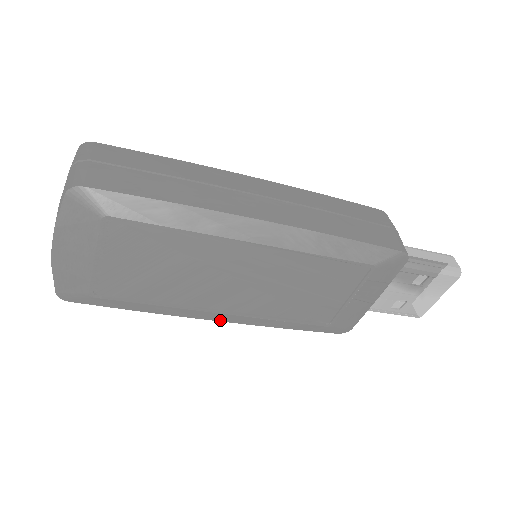
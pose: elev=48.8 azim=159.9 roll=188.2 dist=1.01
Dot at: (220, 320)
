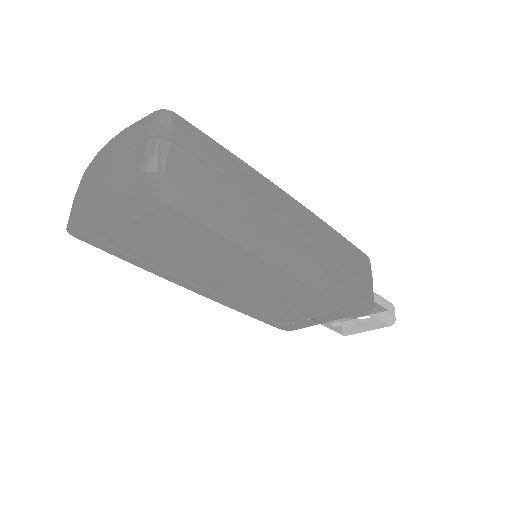
Dot at: (198, 293)
